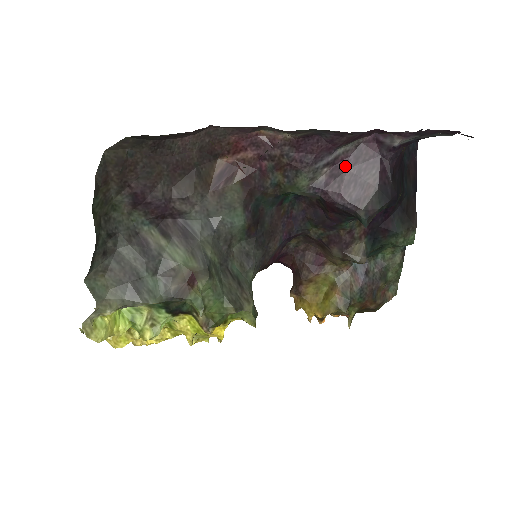
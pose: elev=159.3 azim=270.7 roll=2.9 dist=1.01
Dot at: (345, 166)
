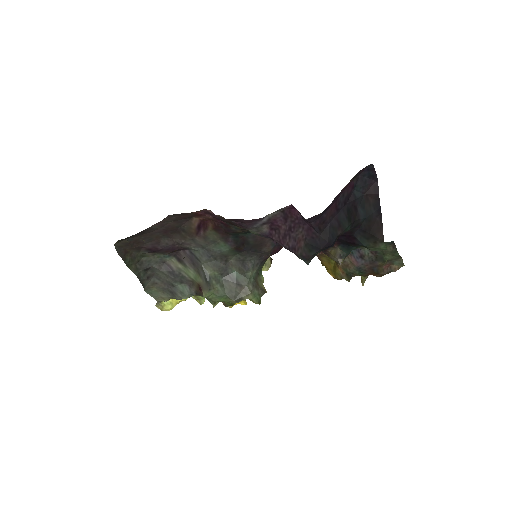
Dot at: (279, 224)
